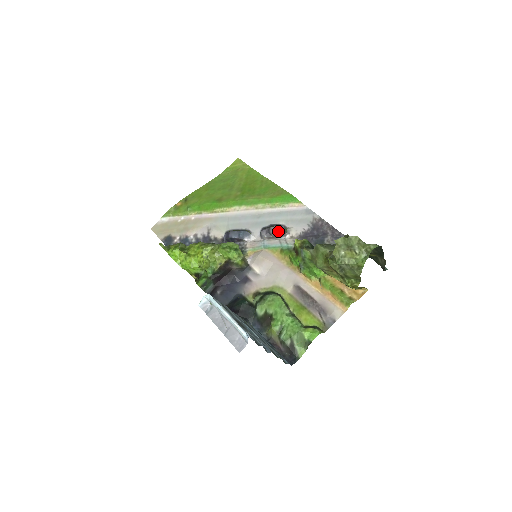
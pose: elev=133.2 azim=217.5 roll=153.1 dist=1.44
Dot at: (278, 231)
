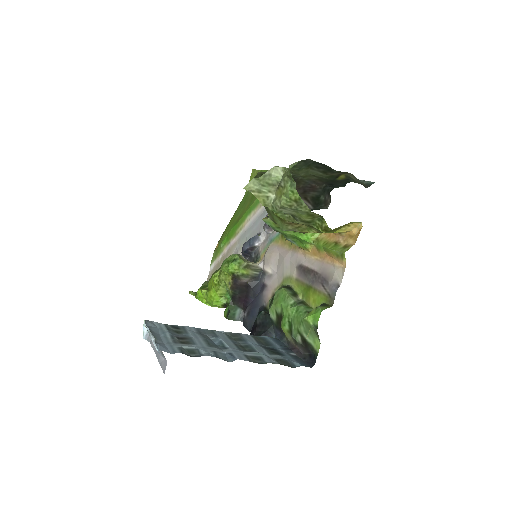
Dot at: occluded
